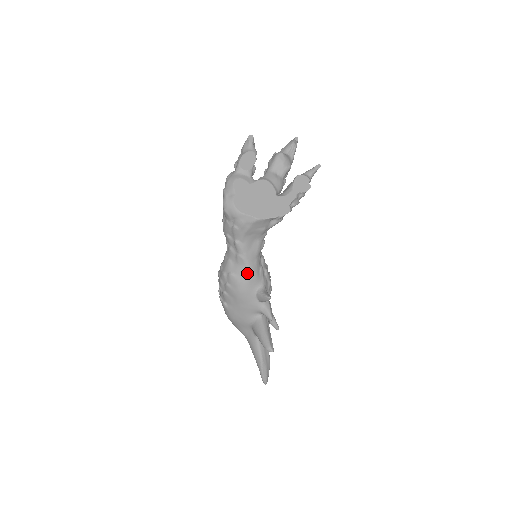
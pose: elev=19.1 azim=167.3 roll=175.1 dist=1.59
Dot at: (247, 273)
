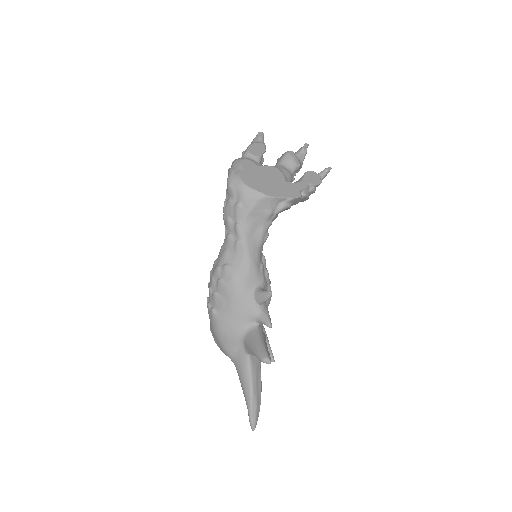
Dot at: (246, 264)
